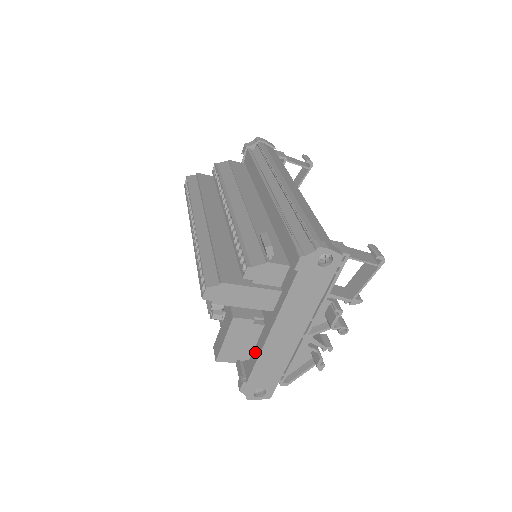
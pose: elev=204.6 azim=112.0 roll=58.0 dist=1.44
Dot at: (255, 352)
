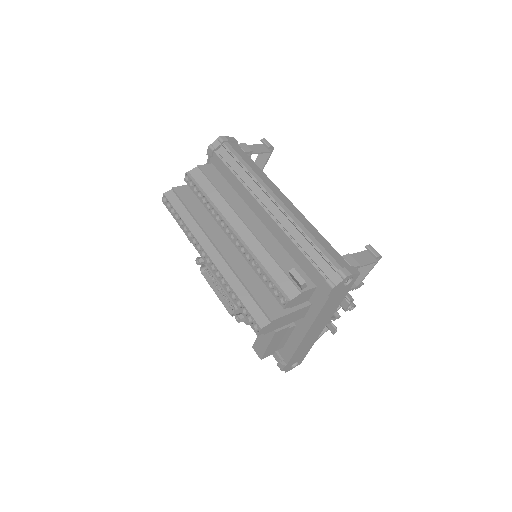
Dot at: (290, 343)
